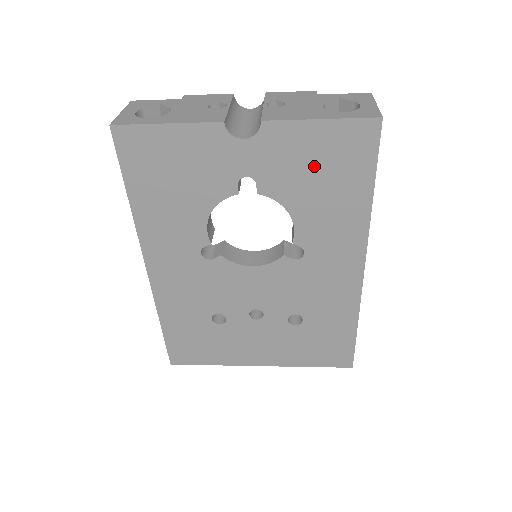
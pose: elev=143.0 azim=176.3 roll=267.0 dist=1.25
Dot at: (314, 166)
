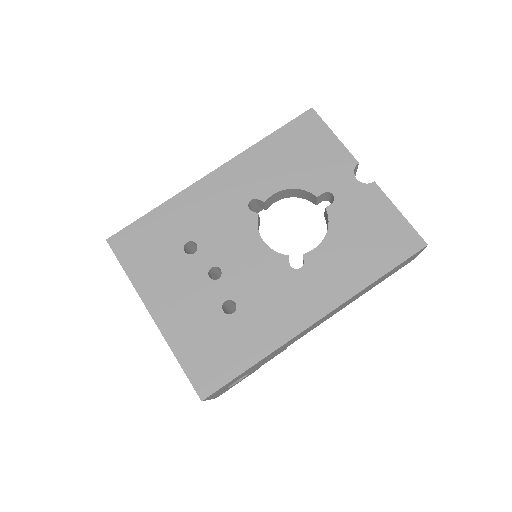
Dot at: (370, 229)
